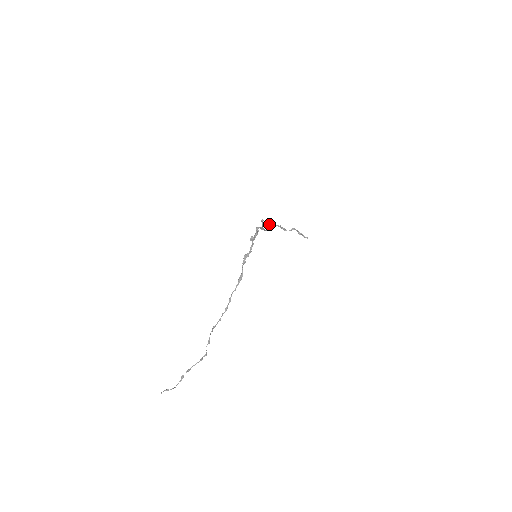
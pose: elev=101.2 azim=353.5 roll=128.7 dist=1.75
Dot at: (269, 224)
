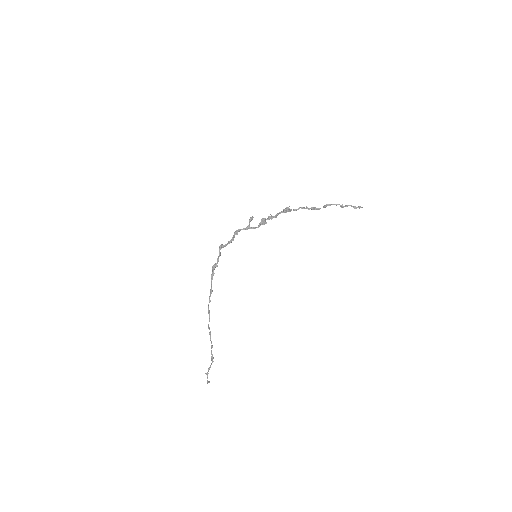
Dot at: (280, 213)
